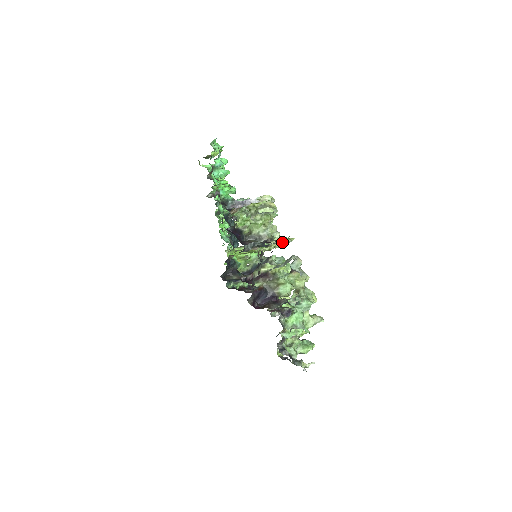
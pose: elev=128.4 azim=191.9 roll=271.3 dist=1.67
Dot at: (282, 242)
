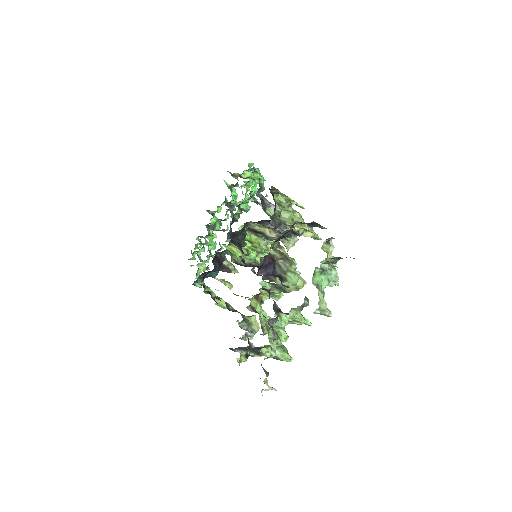
Dot at: (312, 232)
